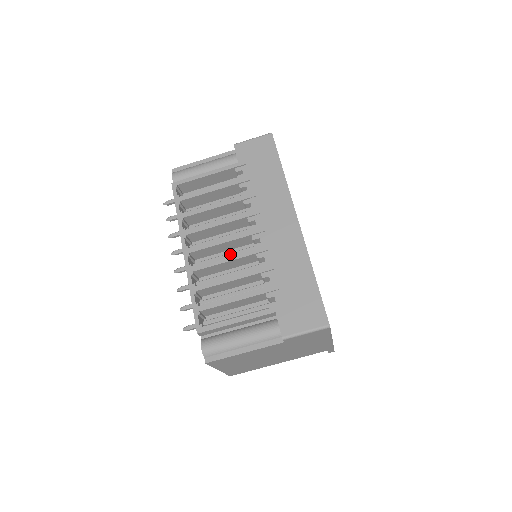
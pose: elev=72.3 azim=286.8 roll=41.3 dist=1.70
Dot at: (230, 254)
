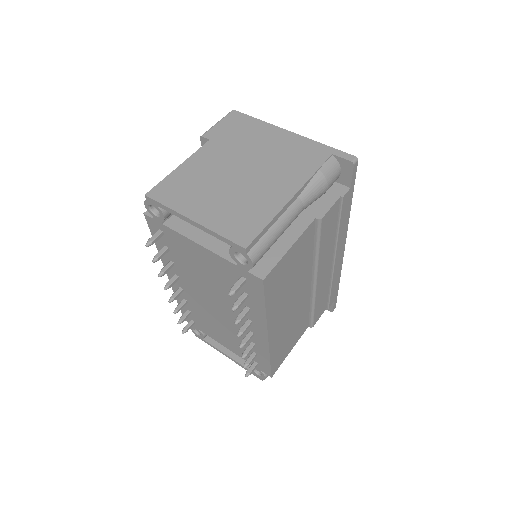
Dot at: occluded
